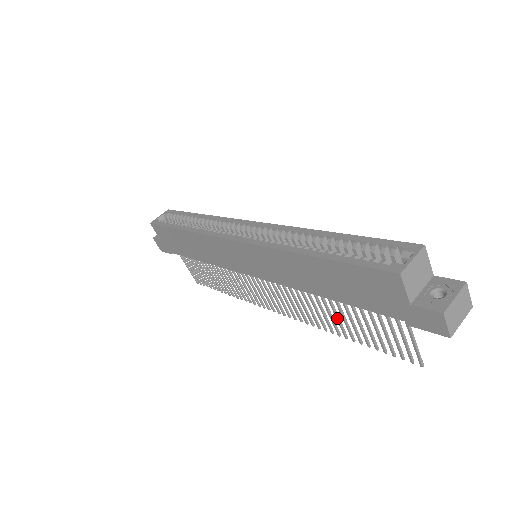
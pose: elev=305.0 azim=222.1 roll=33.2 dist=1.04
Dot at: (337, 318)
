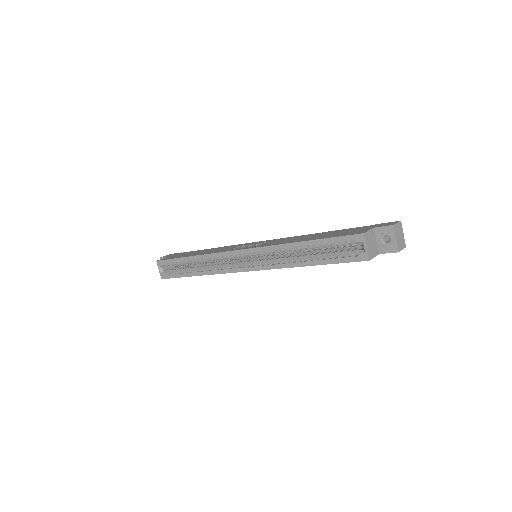
Dot at: occluded
